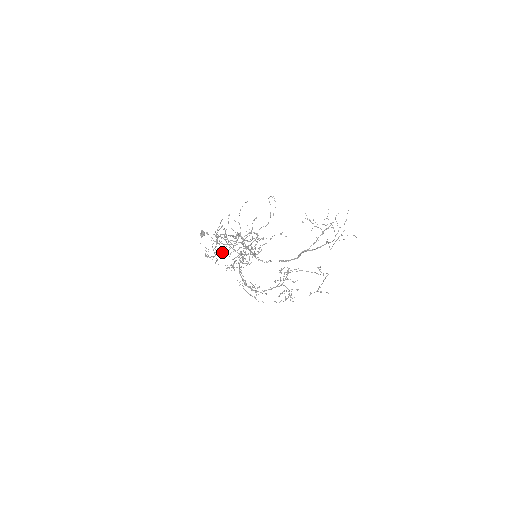
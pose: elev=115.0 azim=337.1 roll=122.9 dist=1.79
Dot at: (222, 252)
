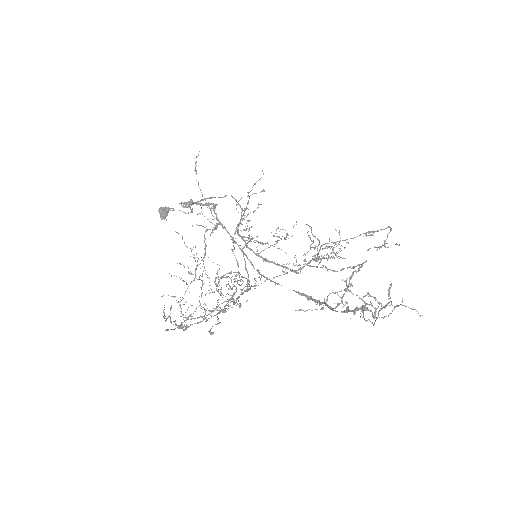
Dot at: occluded
